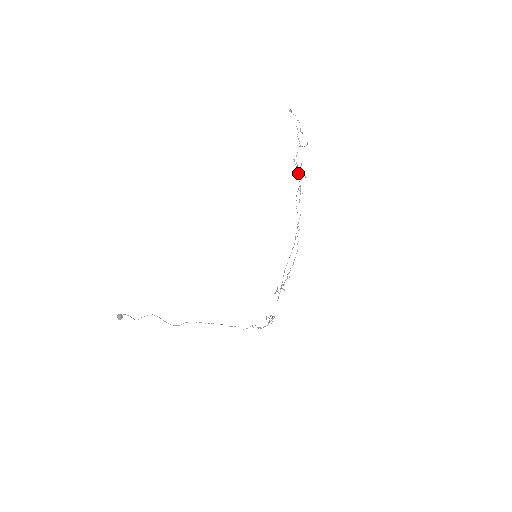
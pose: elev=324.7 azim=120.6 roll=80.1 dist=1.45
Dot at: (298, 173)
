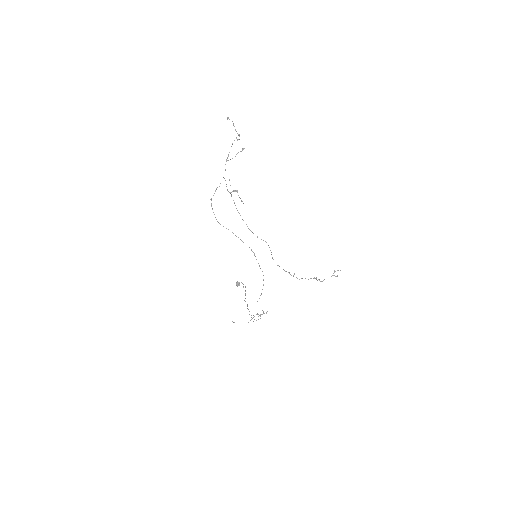
Dot at: occluded
